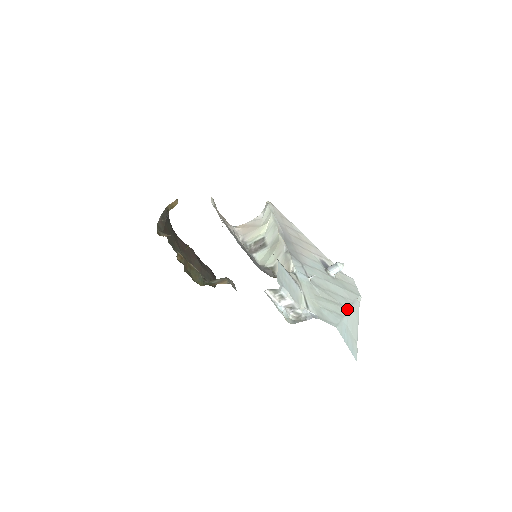
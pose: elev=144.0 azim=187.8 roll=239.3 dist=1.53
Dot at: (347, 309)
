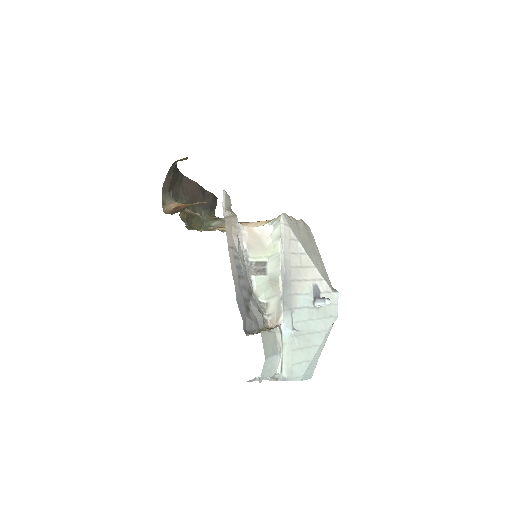
Dot at: (318, 348)
